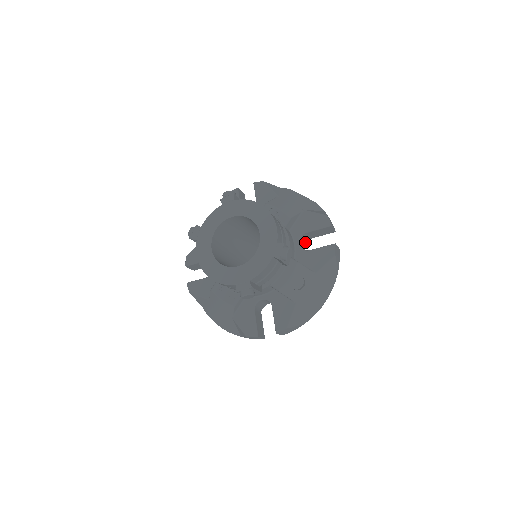
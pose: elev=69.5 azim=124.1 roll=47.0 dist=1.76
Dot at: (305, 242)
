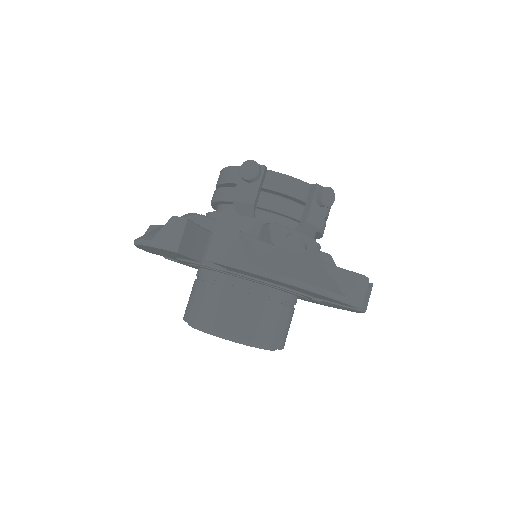
Dot at: occluded
